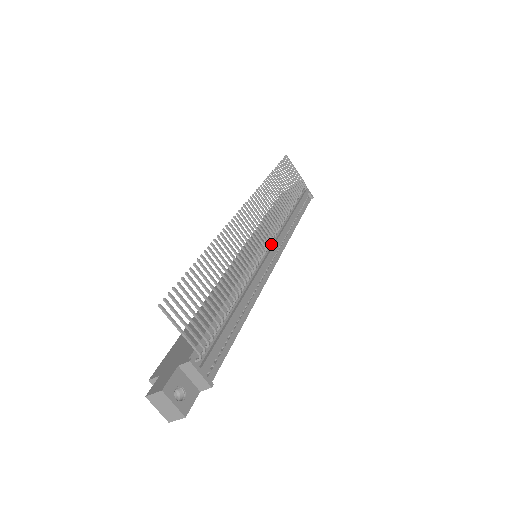
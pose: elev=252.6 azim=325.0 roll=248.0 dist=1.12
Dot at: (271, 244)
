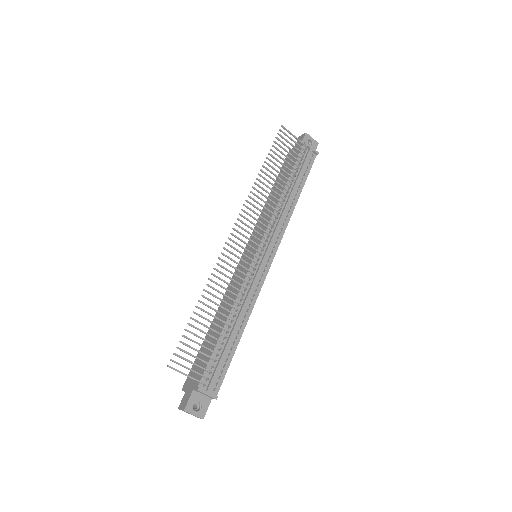
Dot at: (266, 244)
